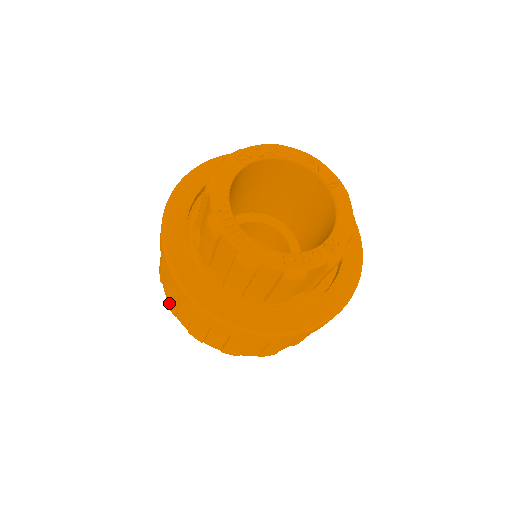
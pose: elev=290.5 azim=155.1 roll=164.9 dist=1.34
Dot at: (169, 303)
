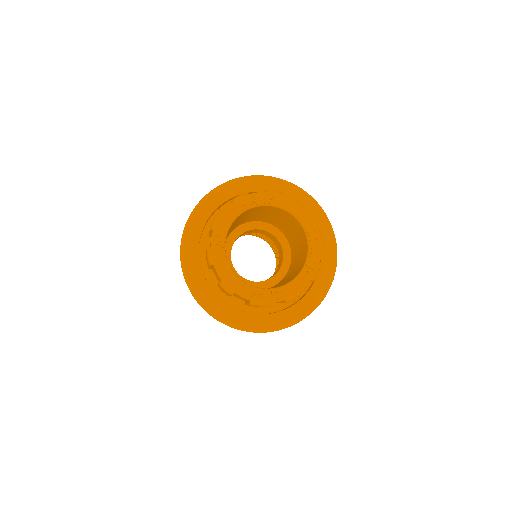
Dot at: occluded
